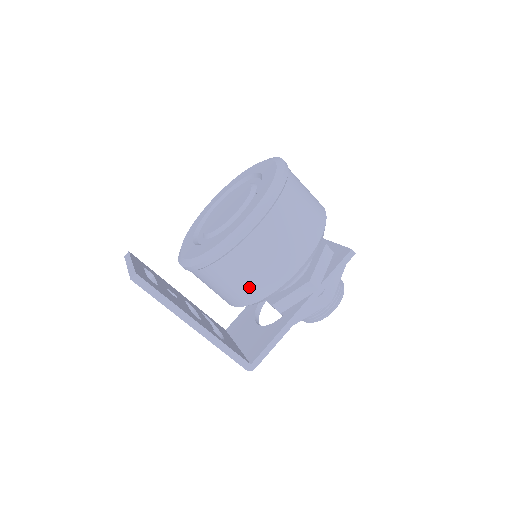
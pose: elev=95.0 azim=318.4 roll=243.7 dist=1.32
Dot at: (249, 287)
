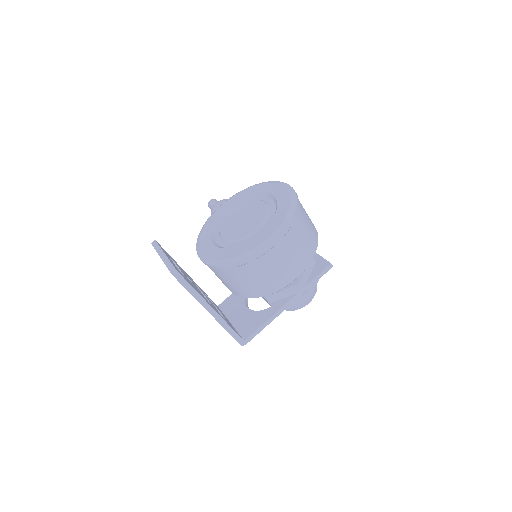
Dot at: (256, 287)
